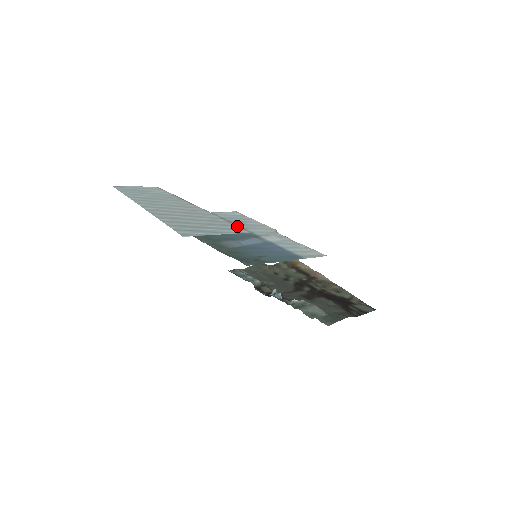
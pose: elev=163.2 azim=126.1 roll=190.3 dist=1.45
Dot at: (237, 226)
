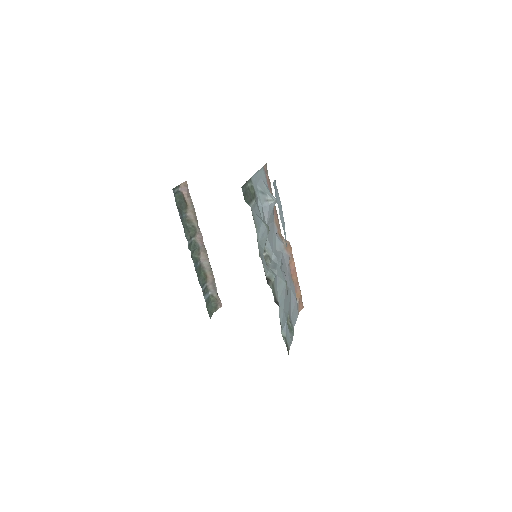
Dot at: (189, 196)
